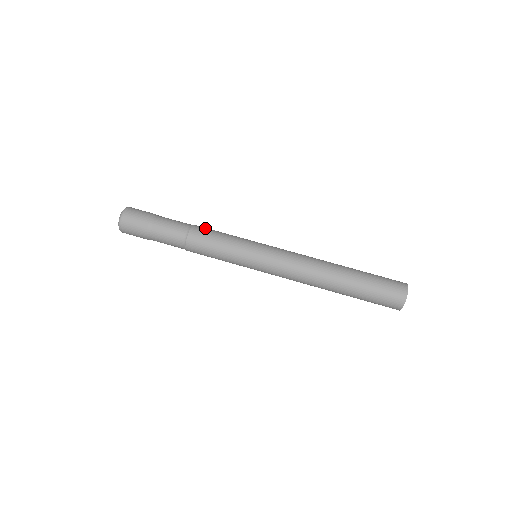
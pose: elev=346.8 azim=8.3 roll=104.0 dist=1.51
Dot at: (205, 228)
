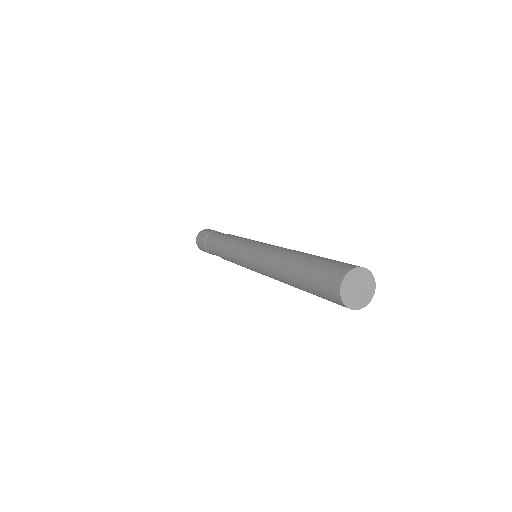
Dot at: occluded
